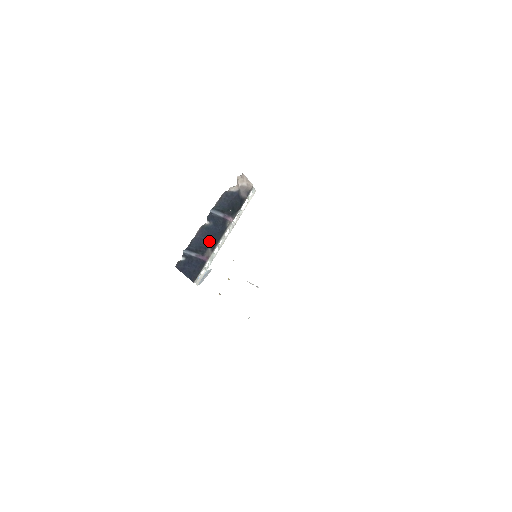
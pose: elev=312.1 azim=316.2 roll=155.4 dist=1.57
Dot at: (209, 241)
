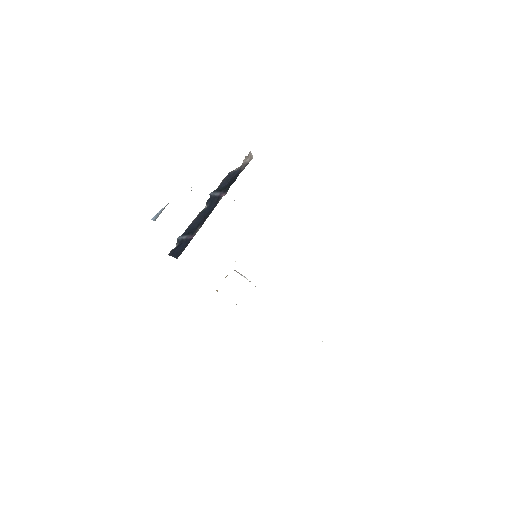
Dot at: (201, 221)
